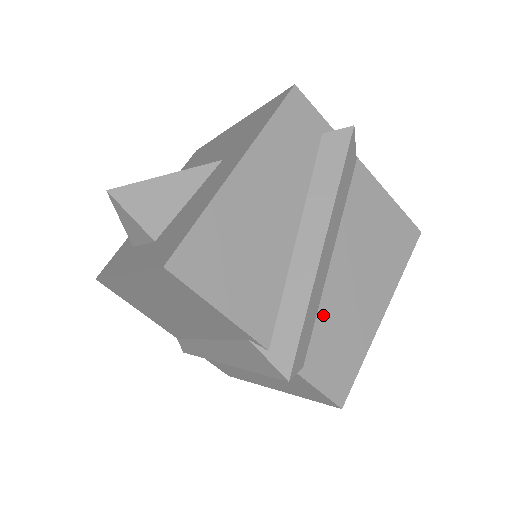
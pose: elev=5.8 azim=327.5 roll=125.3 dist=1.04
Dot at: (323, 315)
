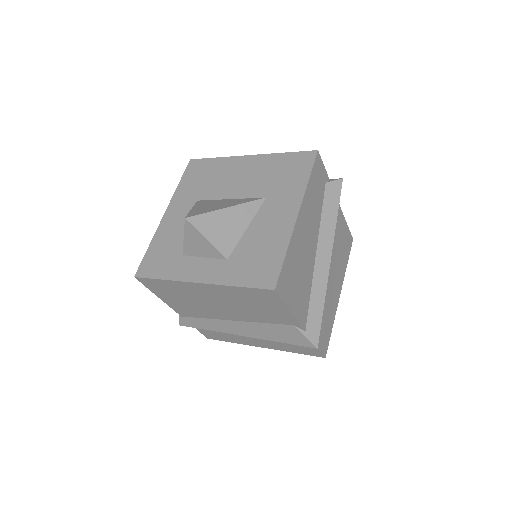
Dot at: occluded
